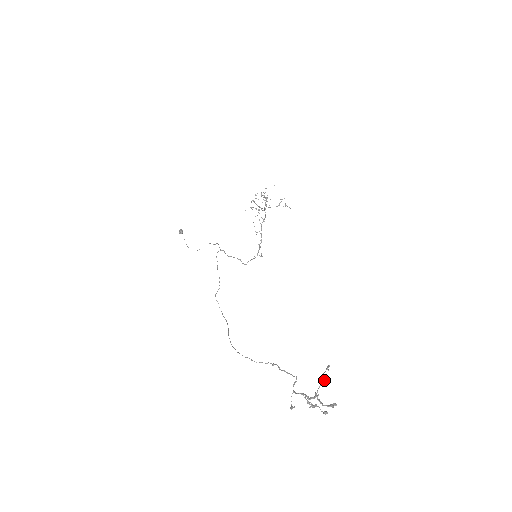
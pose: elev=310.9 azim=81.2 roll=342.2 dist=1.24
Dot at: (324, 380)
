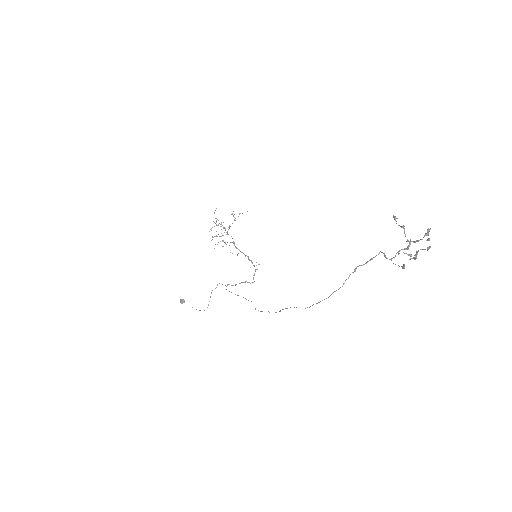
Dot at: (402, 226)
